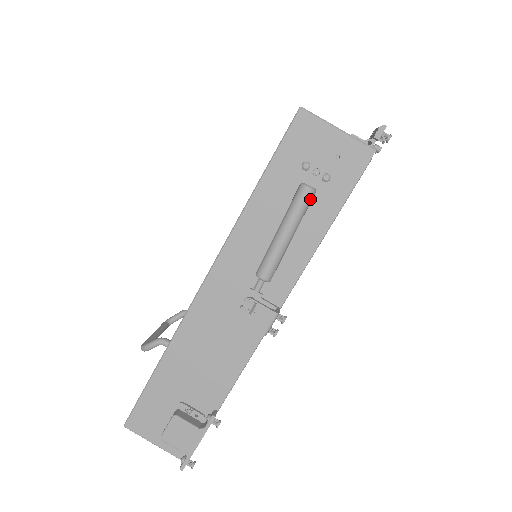
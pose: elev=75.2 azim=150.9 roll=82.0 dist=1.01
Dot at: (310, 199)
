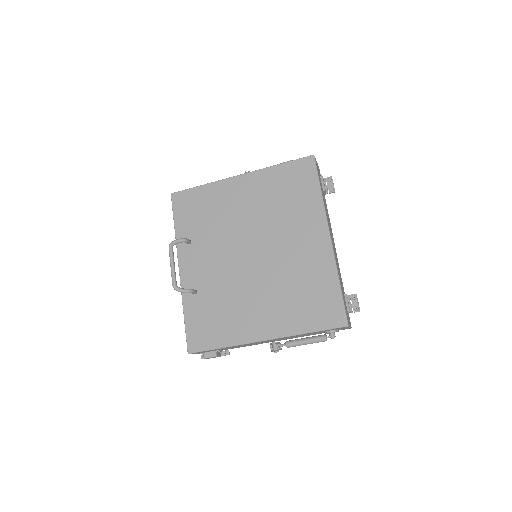
Dot at: (323, 340)
